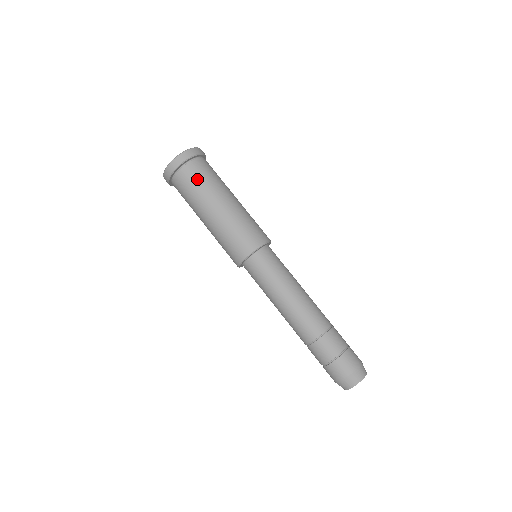
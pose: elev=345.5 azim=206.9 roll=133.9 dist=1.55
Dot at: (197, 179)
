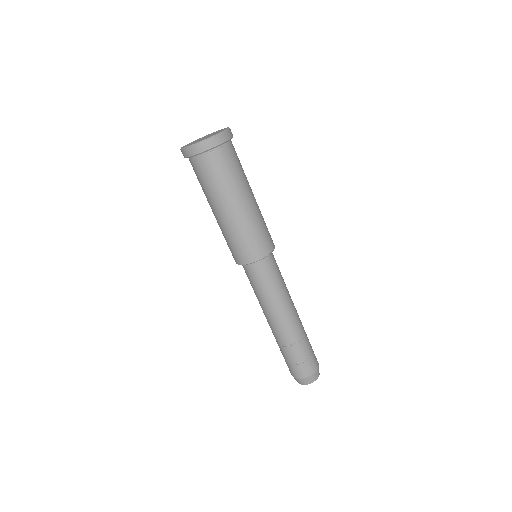
Dot at: (235, 164)
